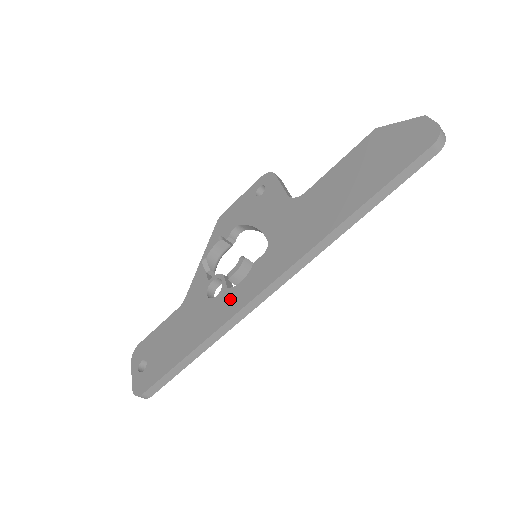
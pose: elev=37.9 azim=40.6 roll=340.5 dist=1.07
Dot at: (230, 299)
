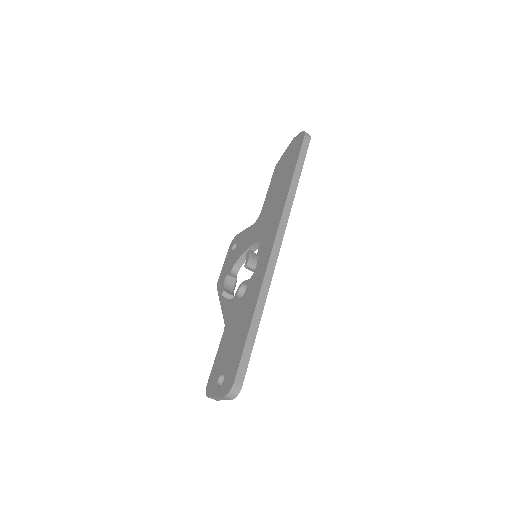
Dot at: (256, 275)
